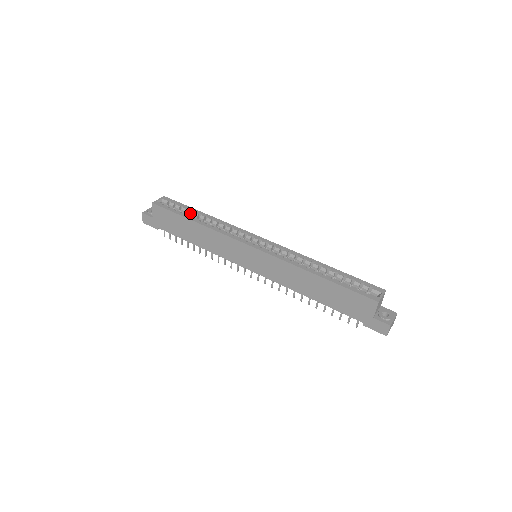
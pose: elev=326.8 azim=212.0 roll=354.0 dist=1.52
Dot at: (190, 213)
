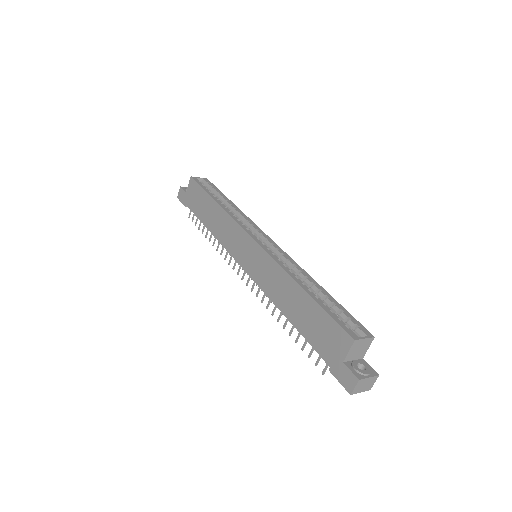
Dot at: (219, 197)
